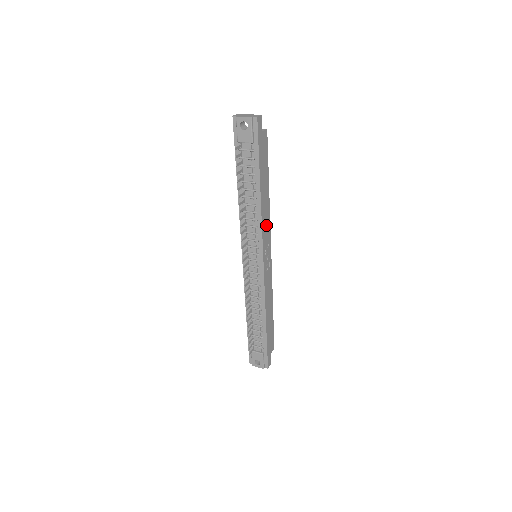
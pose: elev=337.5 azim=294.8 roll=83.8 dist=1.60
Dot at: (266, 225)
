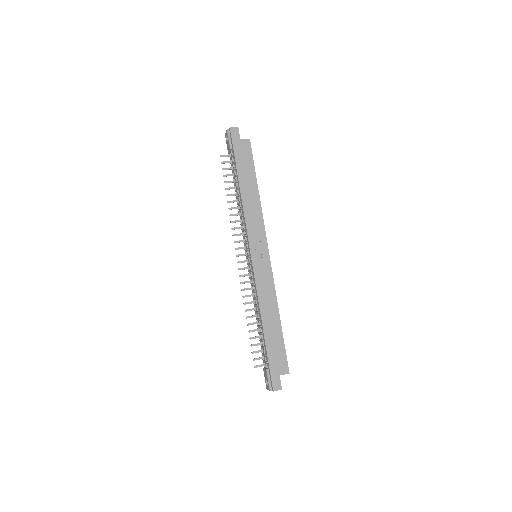
Dot at: (255, 221)
